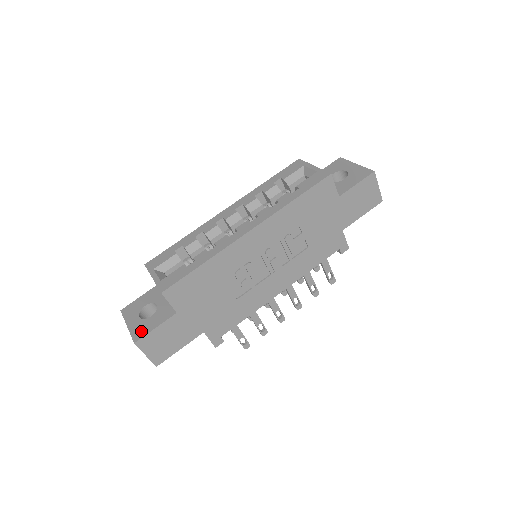
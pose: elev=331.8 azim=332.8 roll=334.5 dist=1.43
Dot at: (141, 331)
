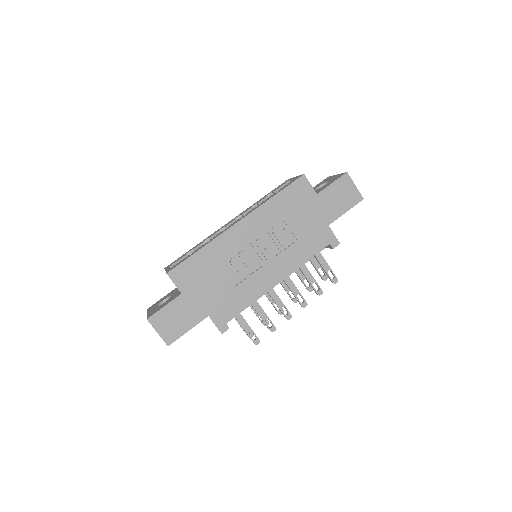
Dot at: (154, 312)
